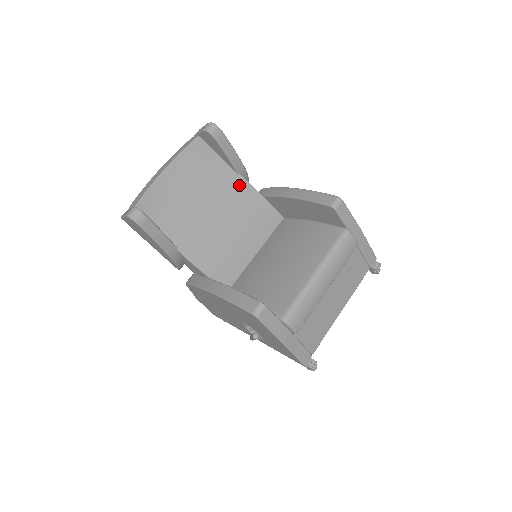
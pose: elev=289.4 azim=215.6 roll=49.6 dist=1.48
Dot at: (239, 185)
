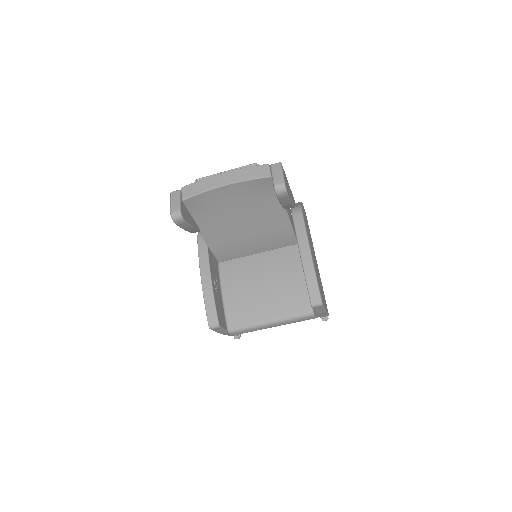
Dot at: (279, 215)
